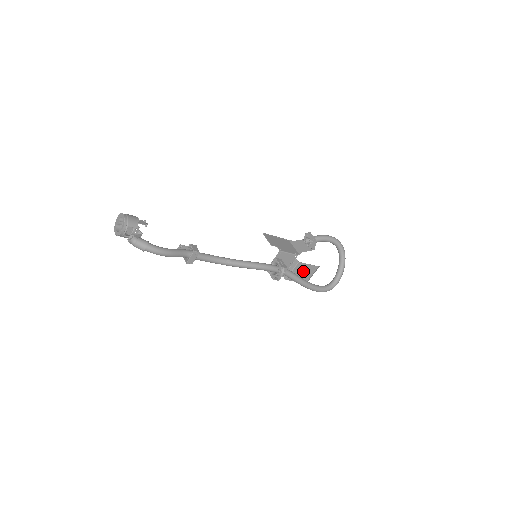
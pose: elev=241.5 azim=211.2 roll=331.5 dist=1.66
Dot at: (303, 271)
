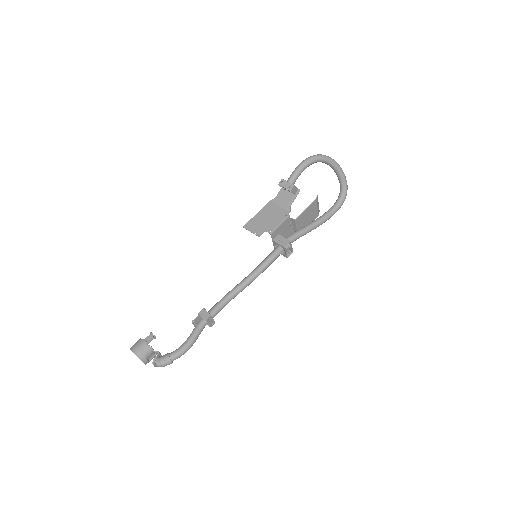
Dot at: (306, 216)
